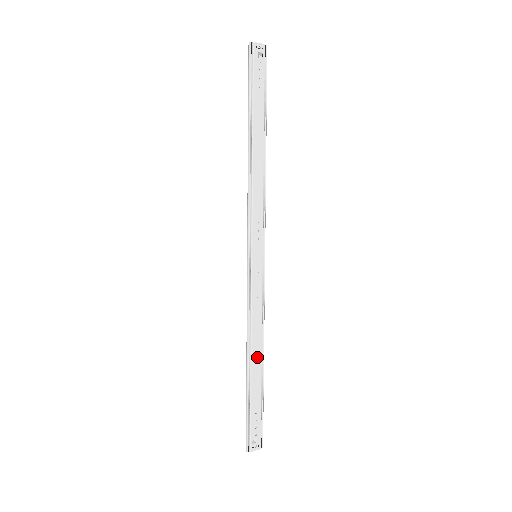
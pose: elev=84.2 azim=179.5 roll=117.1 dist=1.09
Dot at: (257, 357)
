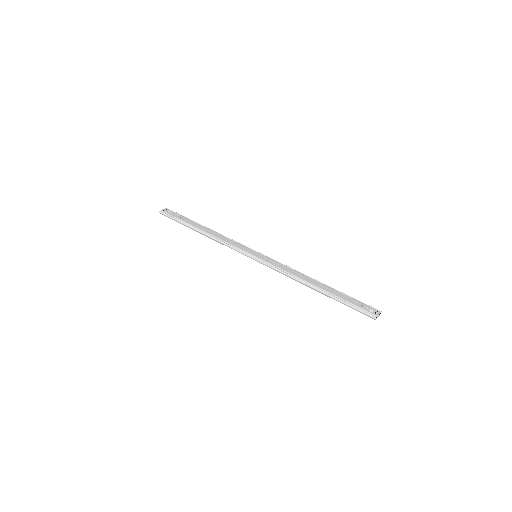
Dot at: (314, 282)
